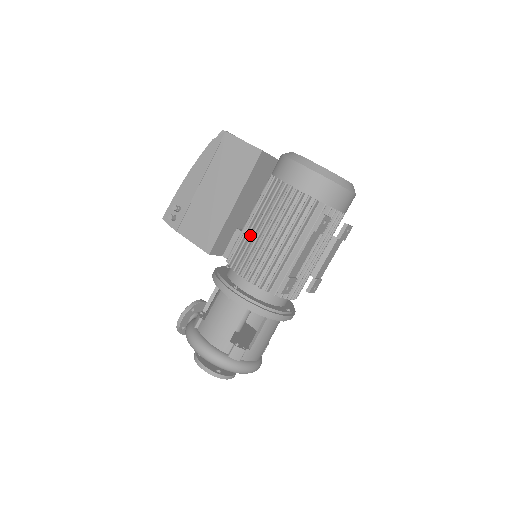
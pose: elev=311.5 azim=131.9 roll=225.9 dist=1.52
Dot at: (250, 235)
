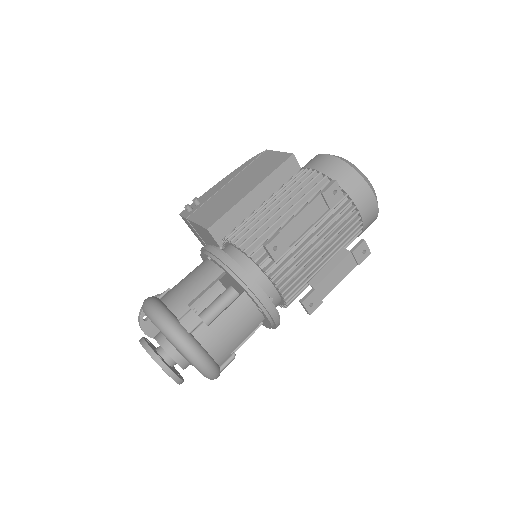
Dot at: occluded
